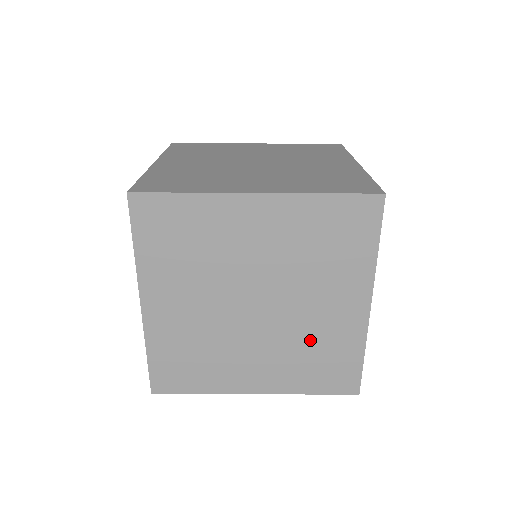
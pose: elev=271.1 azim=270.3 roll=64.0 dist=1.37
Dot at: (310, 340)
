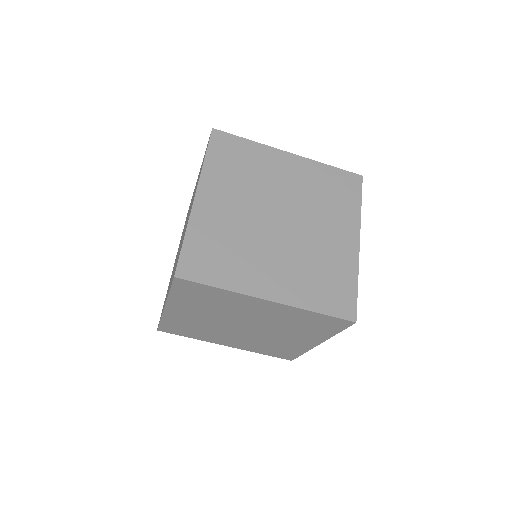
Dot at: (272, 343)
